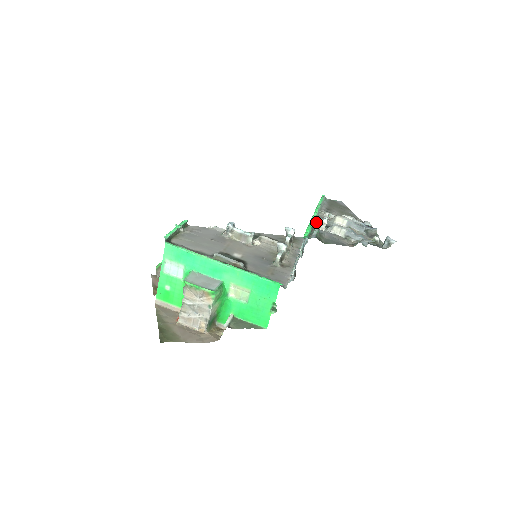
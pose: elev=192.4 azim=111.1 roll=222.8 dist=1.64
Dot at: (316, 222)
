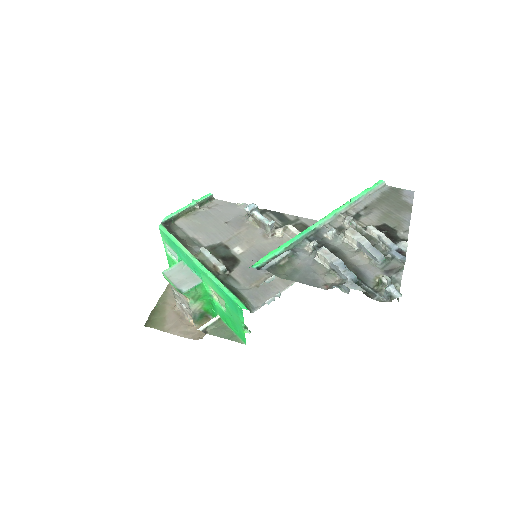
Dot at: (314, 234)
